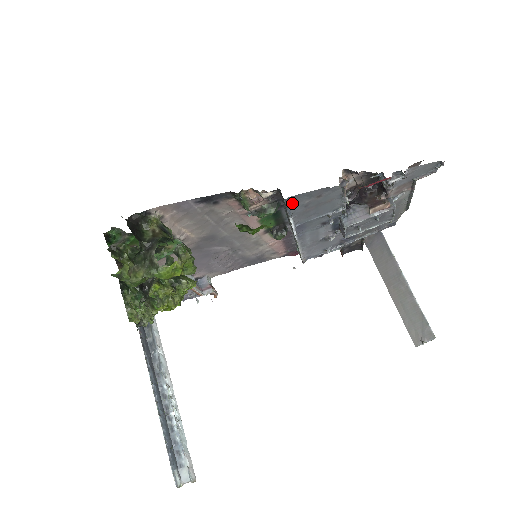
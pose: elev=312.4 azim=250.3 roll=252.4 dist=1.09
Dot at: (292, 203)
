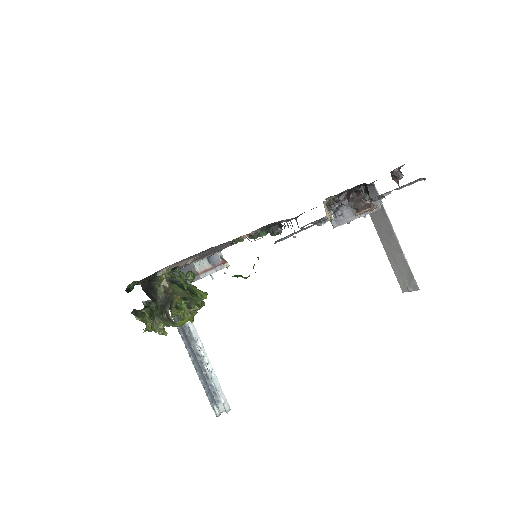
Dot at: (280, 239)
